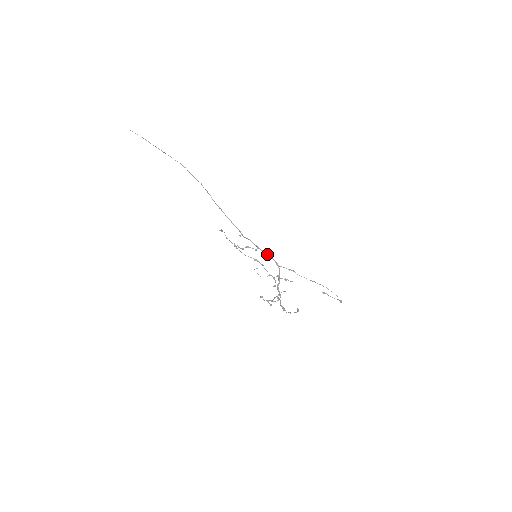
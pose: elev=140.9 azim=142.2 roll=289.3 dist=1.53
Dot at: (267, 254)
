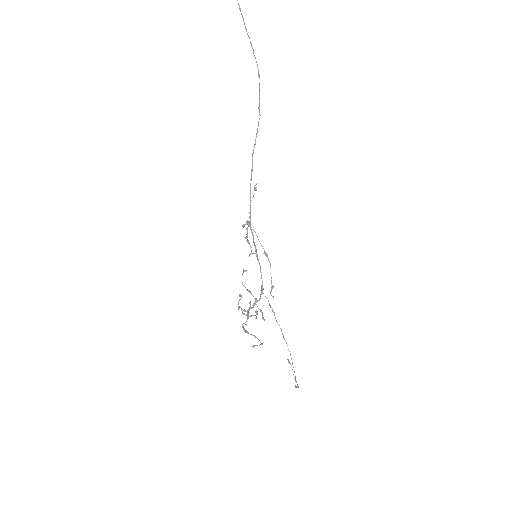
Dot at: occluded
